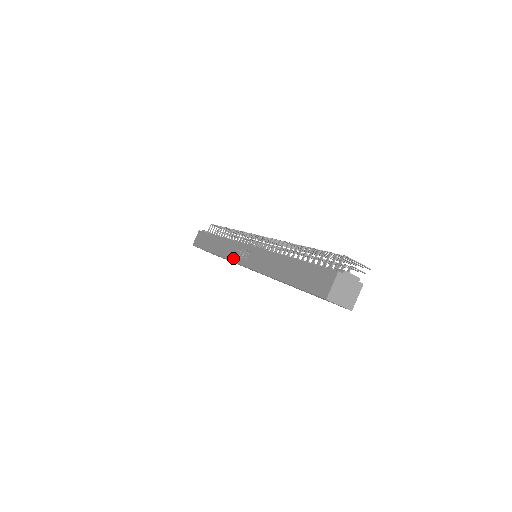
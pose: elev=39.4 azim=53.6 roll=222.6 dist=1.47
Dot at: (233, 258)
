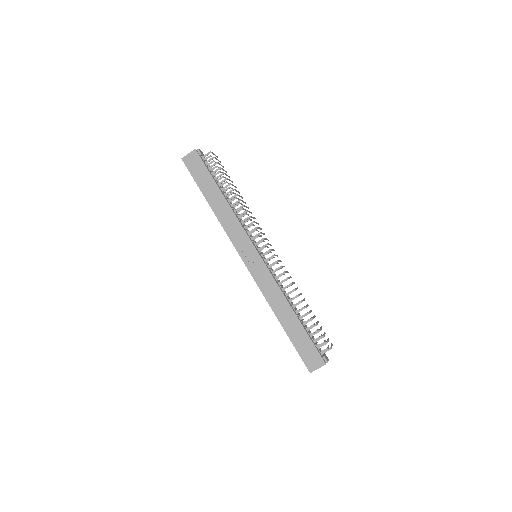
Dot at: (238, 248)
